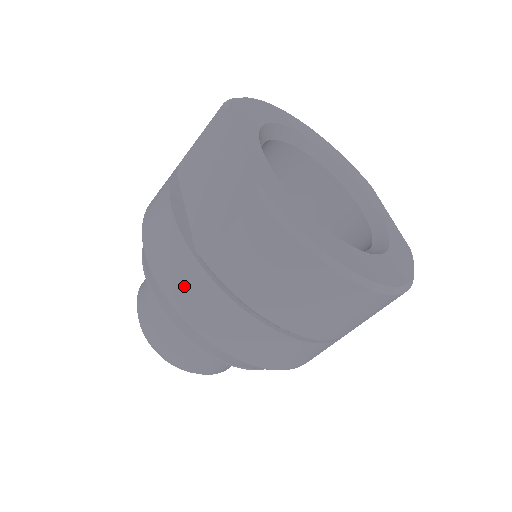
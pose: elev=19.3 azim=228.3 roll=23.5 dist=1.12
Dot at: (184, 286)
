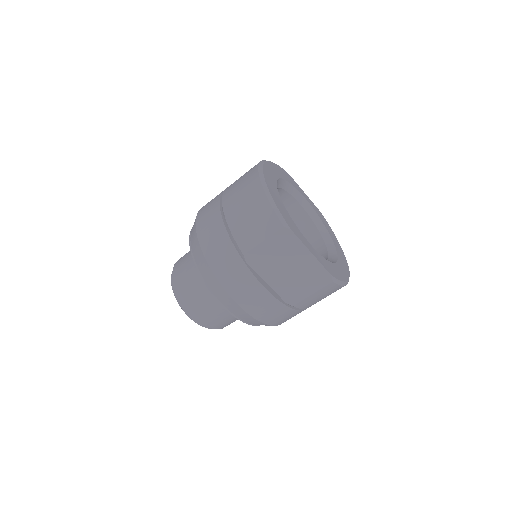
Dot at: (278, 317)
